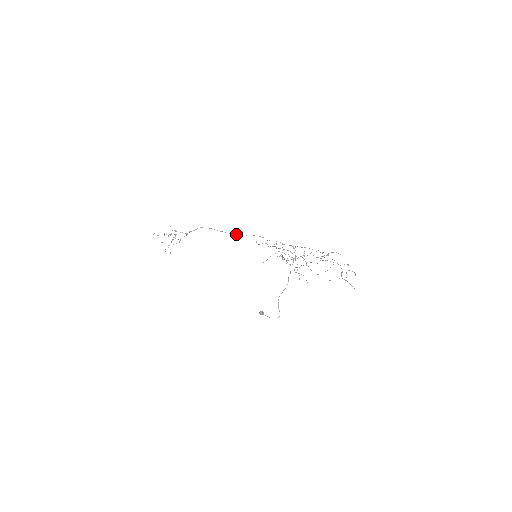
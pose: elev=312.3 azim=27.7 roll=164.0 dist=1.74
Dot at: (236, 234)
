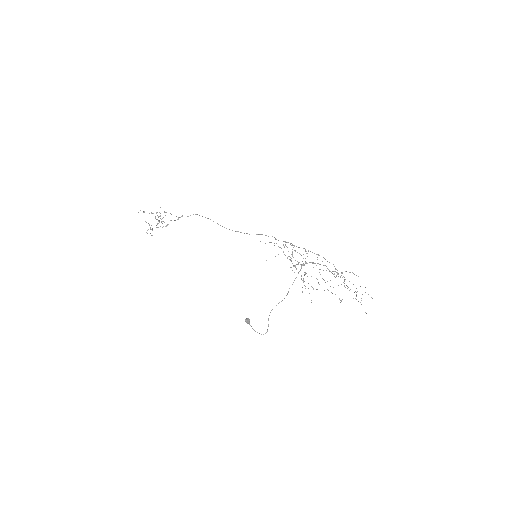
Dot at: (236, 231)
